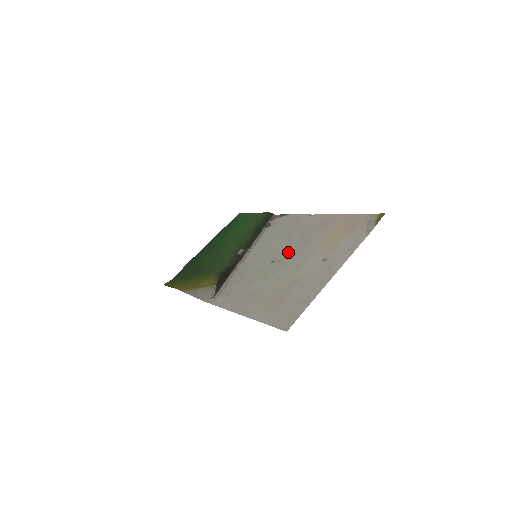
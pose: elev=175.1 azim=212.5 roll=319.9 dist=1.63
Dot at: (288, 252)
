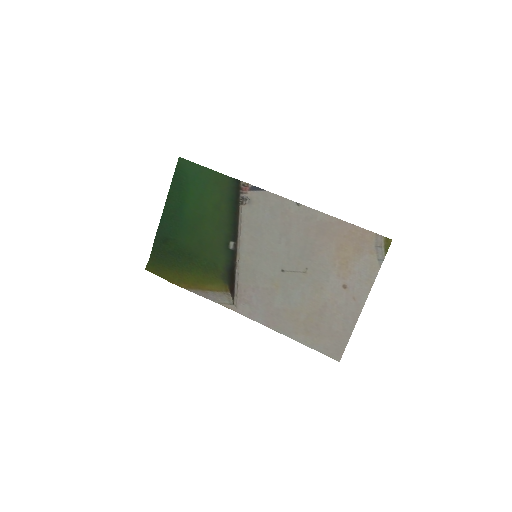
Dot at: (296, 262)
